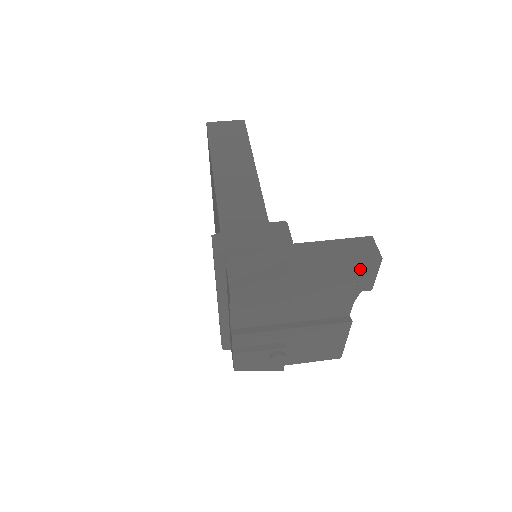
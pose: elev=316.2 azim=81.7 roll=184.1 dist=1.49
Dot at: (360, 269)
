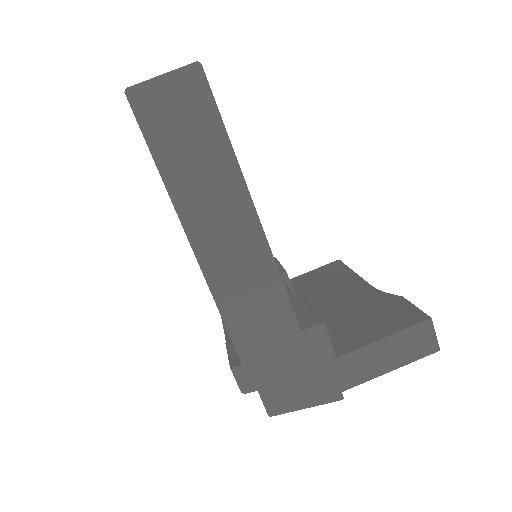
Dot at: occluded
